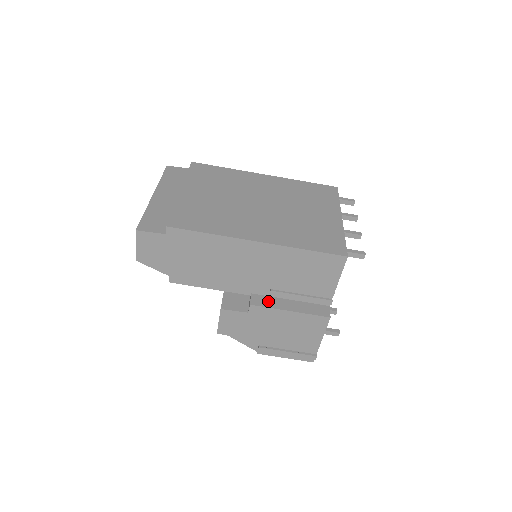
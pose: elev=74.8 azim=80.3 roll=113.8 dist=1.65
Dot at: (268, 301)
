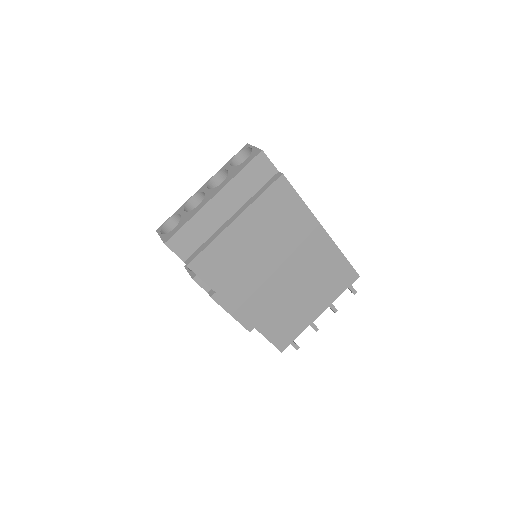
Dot at: (225, 301)
